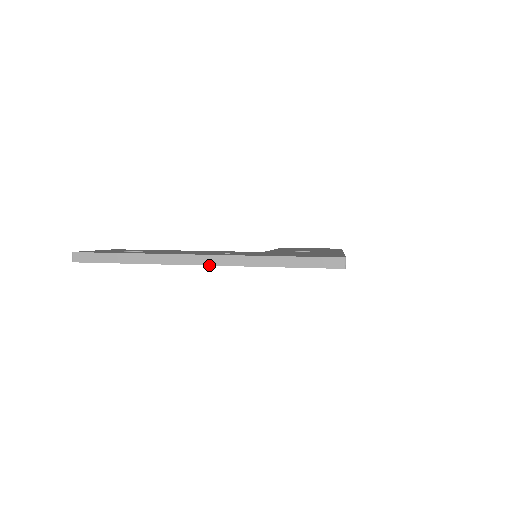
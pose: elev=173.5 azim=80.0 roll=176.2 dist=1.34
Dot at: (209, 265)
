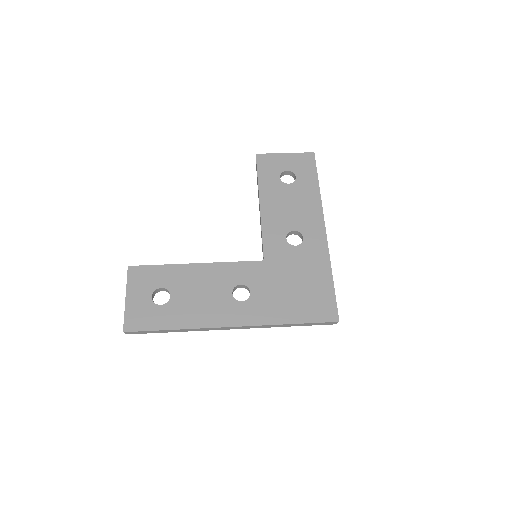
Dot at: occluded
